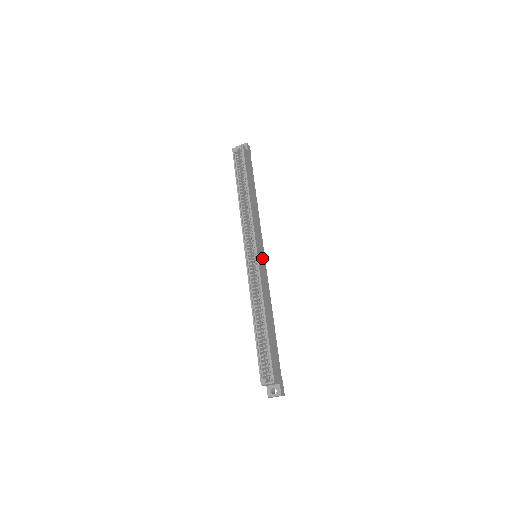
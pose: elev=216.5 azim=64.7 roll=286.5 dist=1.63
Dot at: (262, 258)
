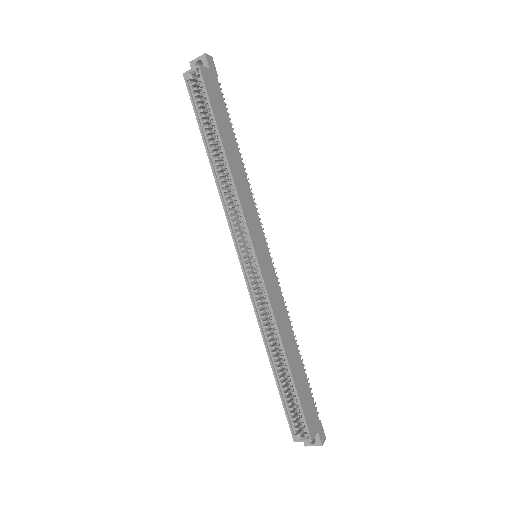
Dot at: (265, 259)
